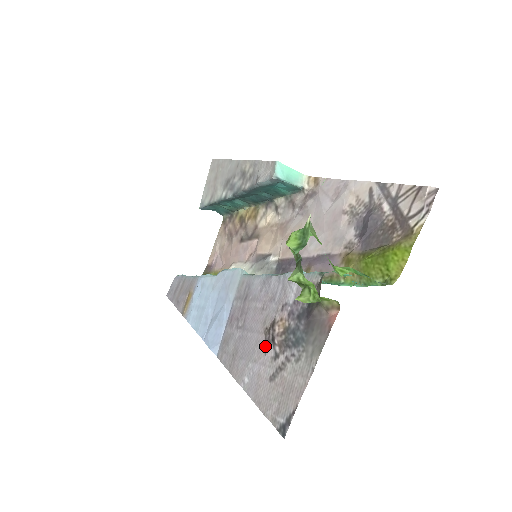
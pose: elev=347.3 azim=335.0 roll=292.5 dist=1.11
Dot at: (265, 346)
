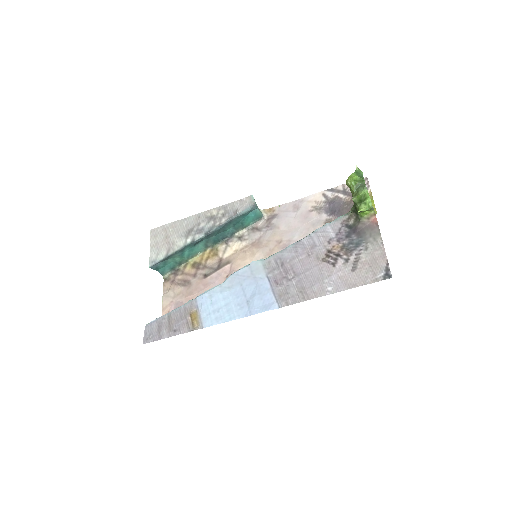
Dot at: (331, 264)
